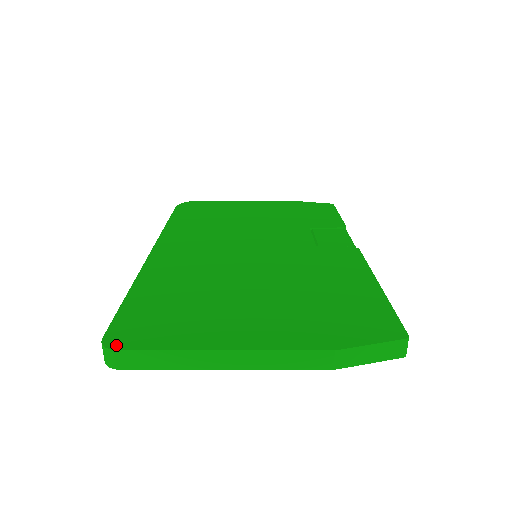
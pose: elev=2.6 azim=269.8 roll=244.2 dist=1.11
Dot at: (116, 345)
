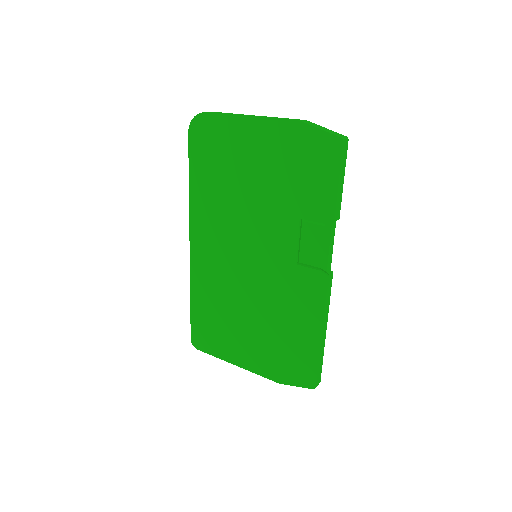
Dot at: (197, 346)
